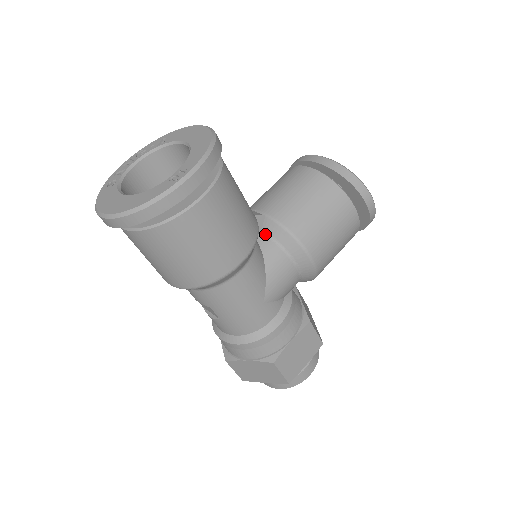
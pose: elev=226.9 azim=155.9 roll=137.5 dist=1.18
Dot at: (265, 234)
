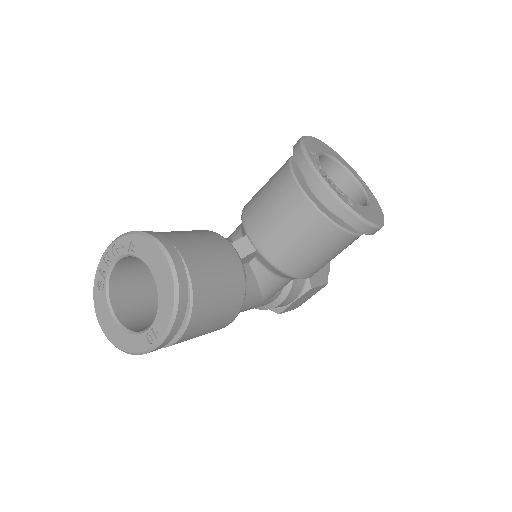
Dot at: (258, 262)
